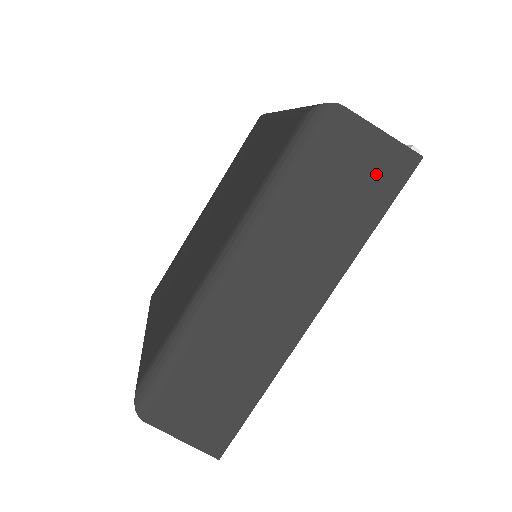
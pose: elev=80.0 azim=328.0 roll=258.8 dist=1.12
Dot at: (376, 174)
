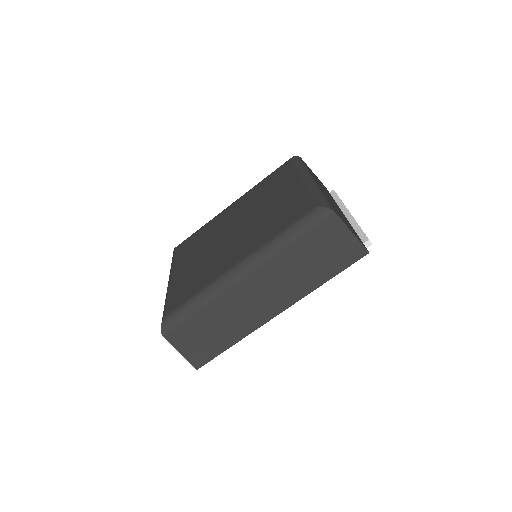
Dot at: (340, 253)
